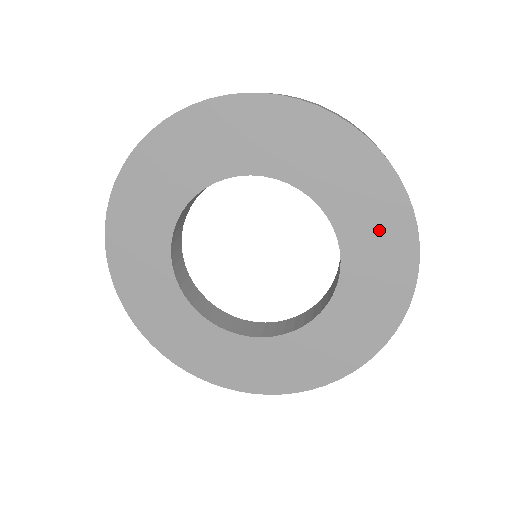
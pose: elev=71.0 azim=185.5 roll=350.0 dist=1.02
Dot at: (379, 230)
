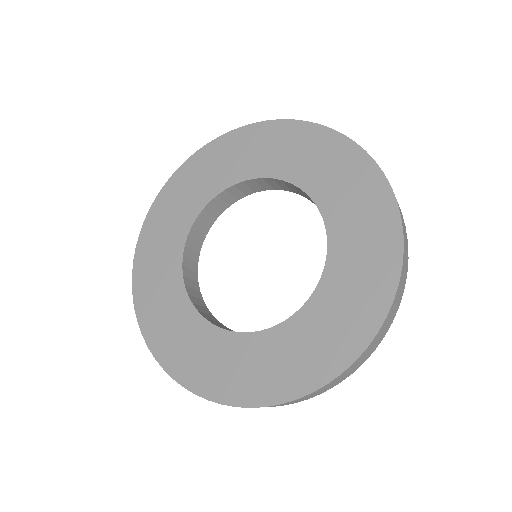
Dot at: (349, 309)
